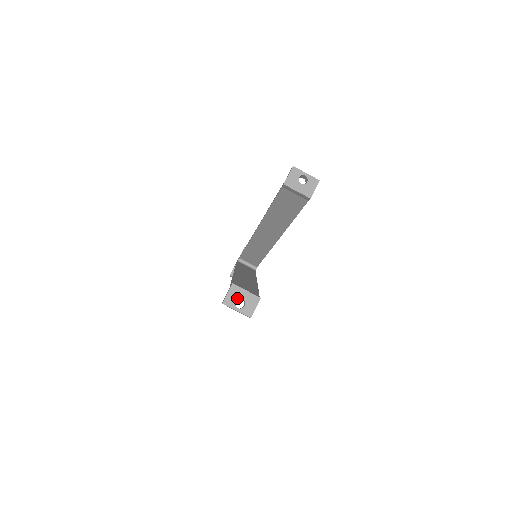
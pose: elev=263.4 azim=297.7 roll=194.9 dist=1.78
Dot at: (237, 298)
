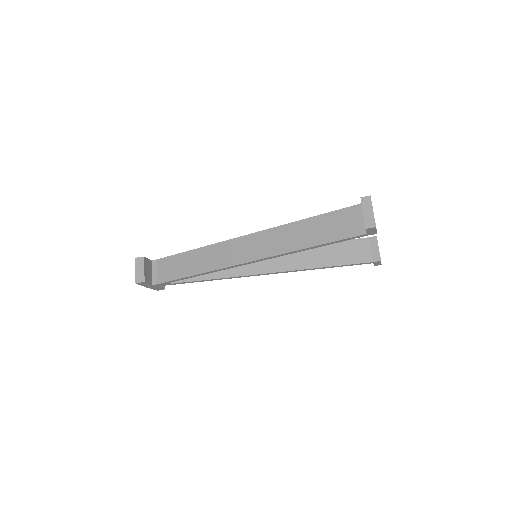
Dot at: occluded
